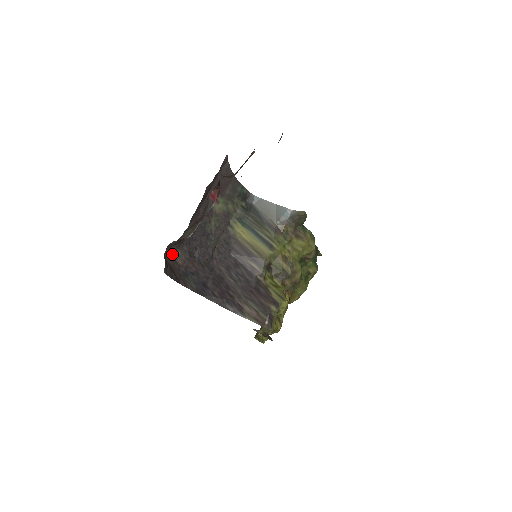
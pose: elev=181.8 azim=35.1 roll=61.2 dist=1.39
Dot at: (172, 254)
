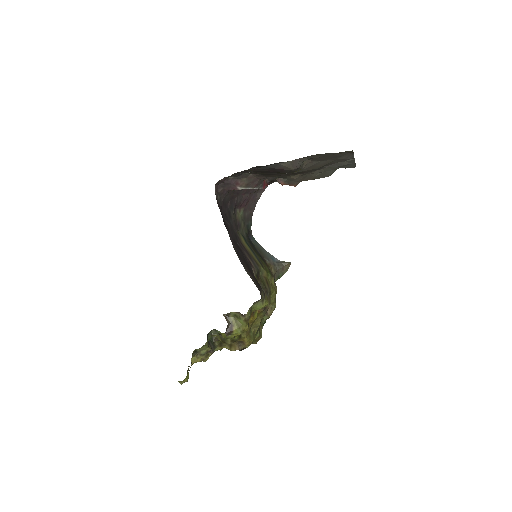
Dot at: (216, 192)
